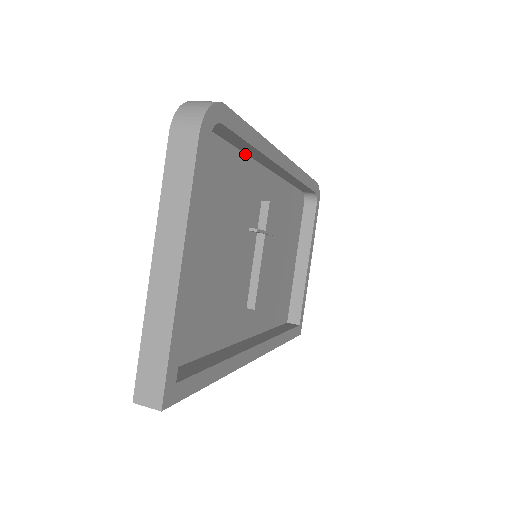
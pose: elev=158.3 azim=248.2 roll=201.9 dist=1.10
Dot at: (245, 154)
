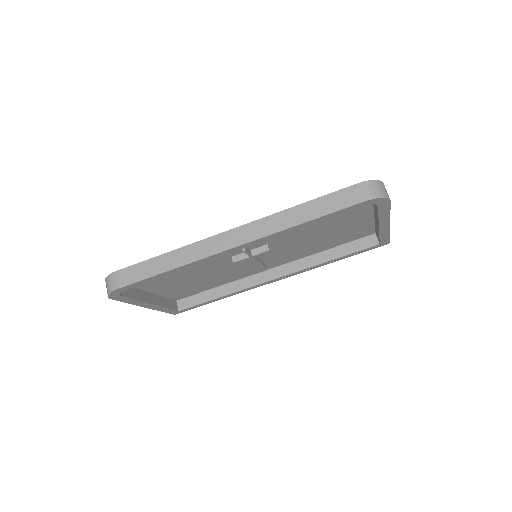
Dot at: occluded
